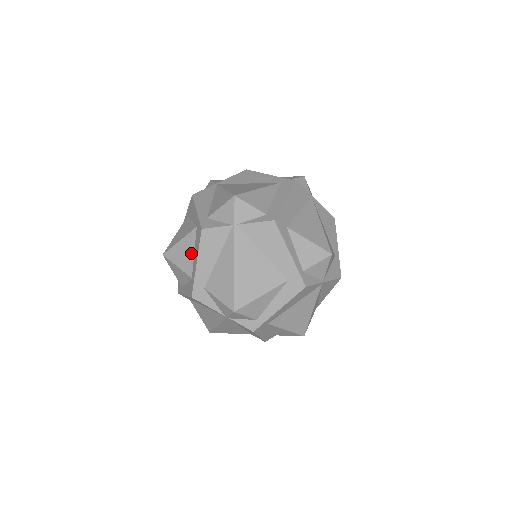
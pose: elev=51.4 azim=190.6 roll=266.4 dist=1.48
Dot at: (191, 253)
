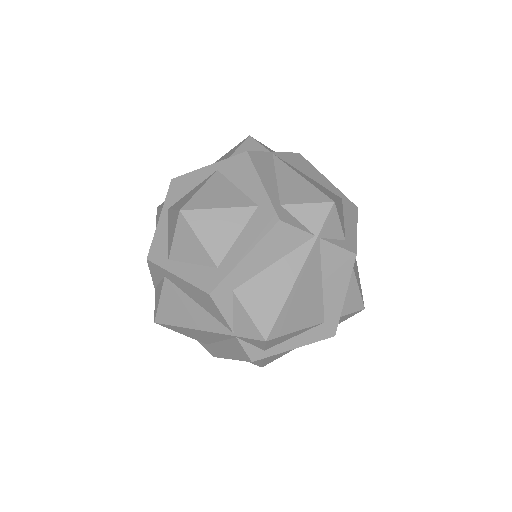
Dot at: (232, 235)
